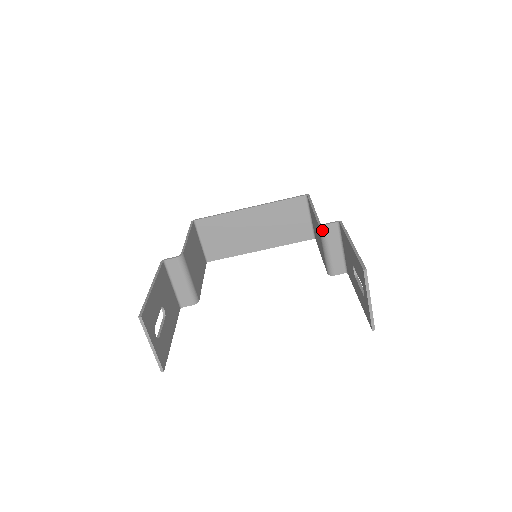
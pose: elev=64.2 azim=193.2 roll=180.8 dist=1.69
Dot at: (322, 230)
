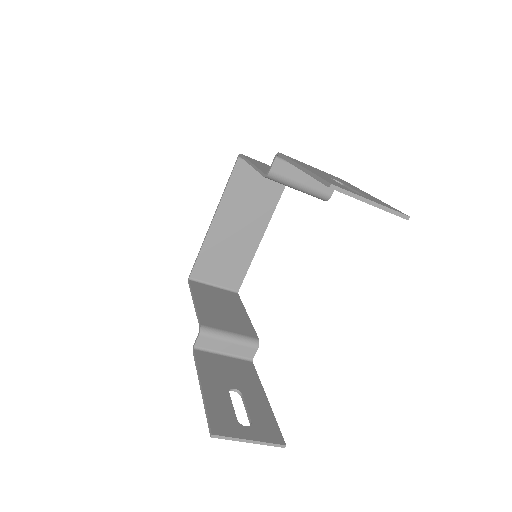
Dot at: (273, 178)
